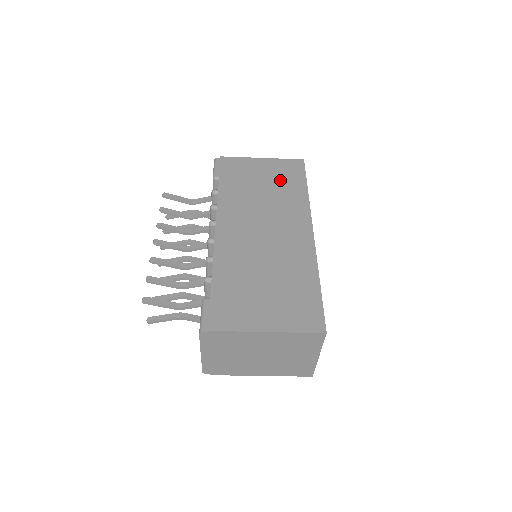
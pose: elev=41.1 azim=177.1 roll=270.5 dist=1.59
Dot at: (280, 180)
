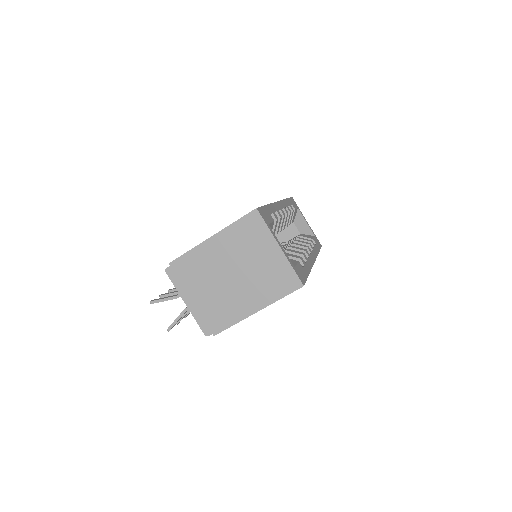
Dot at: occluded
